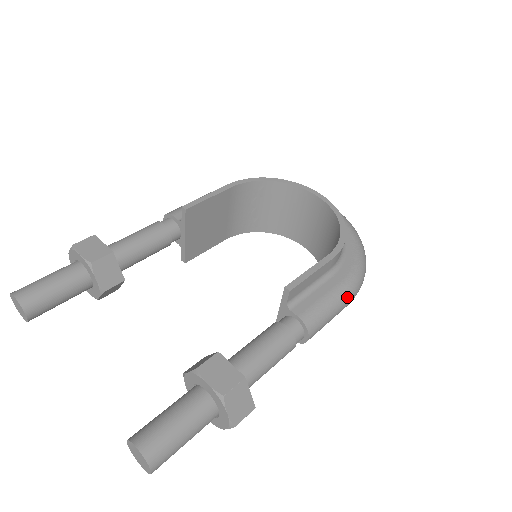
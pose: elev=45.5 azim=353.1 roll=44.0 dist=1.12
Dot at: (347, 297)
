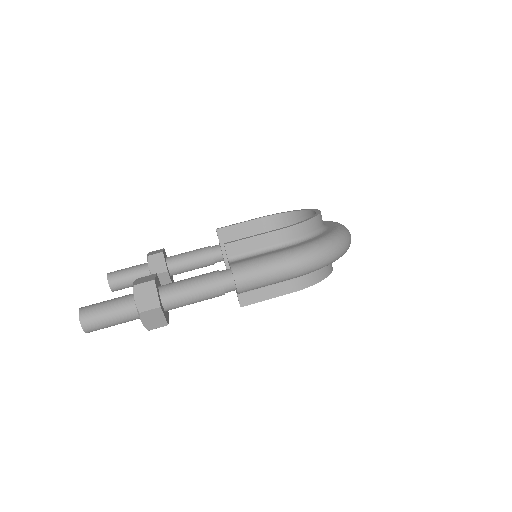
Dot at: (286, 260)
